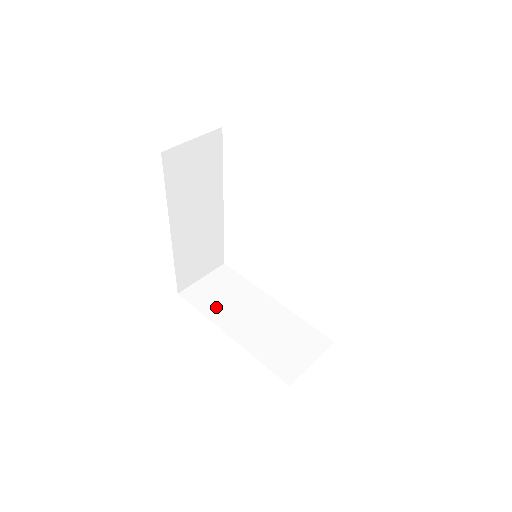
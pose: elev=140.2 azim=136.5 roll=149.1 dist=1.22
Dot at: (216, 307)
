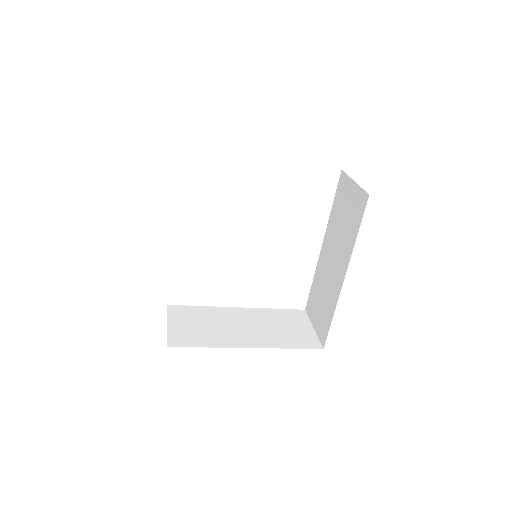
Dot at: (211, 336)
